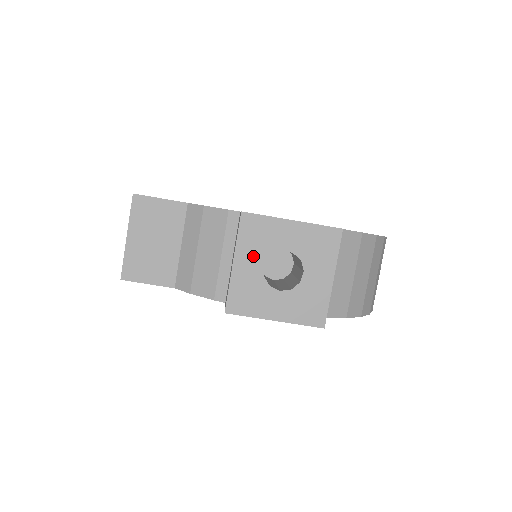
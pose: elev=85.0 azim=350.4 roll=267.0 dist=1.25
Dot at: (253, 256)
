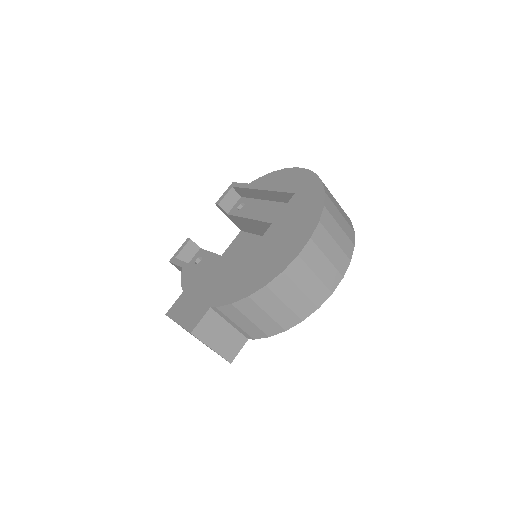
Dot at: occluded
